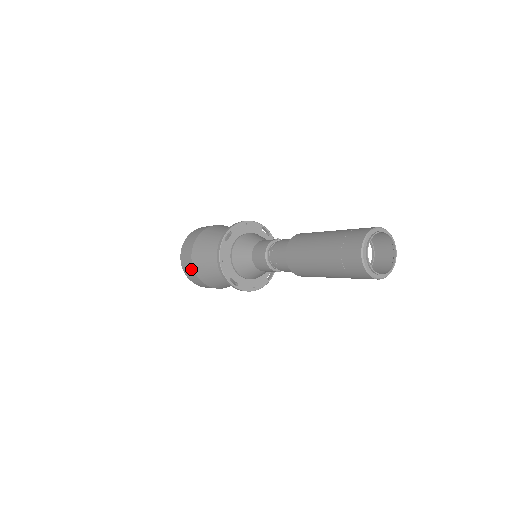
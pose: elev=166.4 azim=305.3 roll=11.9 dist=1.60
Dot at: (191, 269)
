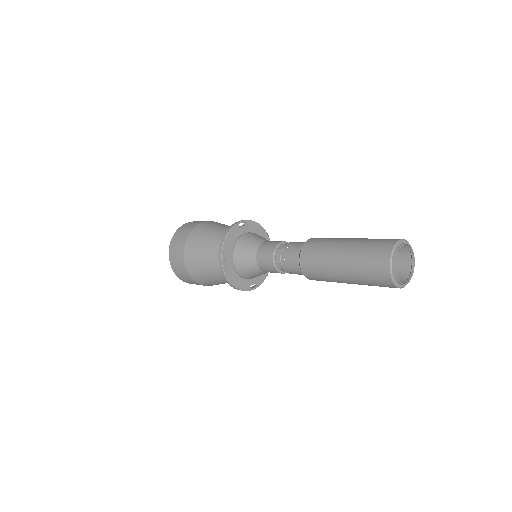
Dot at: occluded
